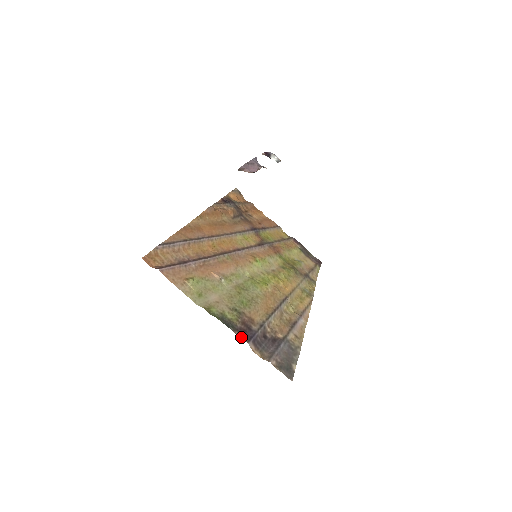
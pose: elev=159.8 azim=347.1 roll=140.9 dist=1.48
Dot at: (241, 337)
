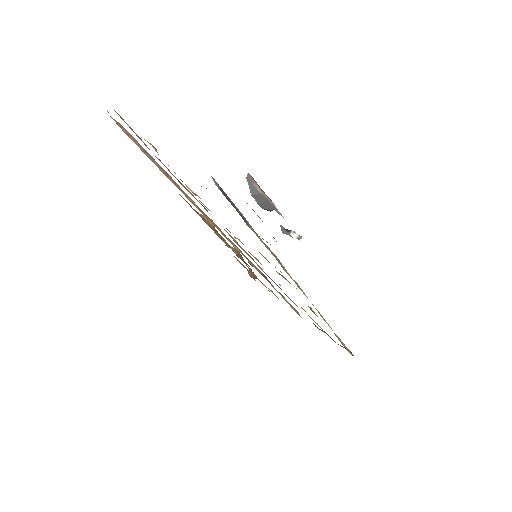
Dot at: occluded
